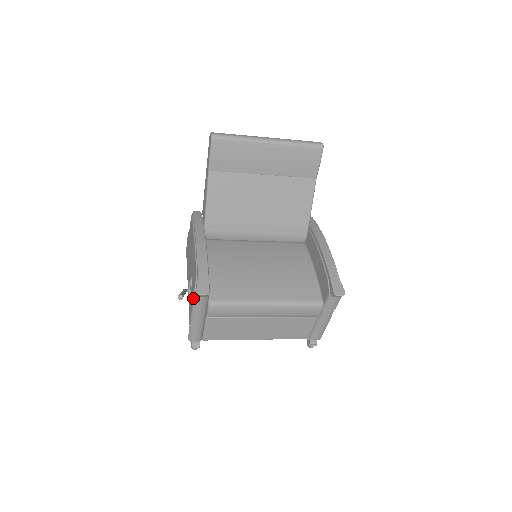
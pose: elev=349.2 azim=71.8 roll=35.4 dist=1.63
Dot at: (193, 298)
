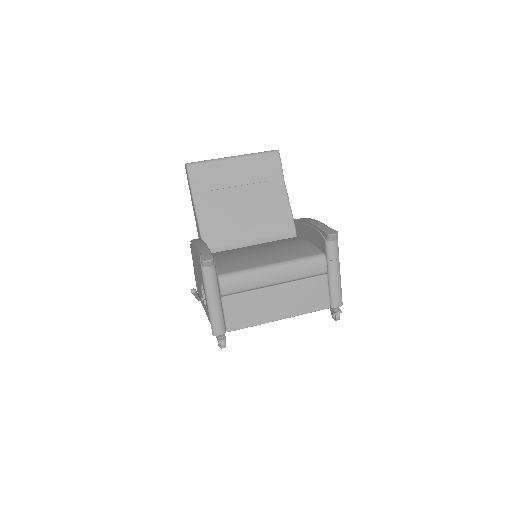
Dot at: (202, 273)
